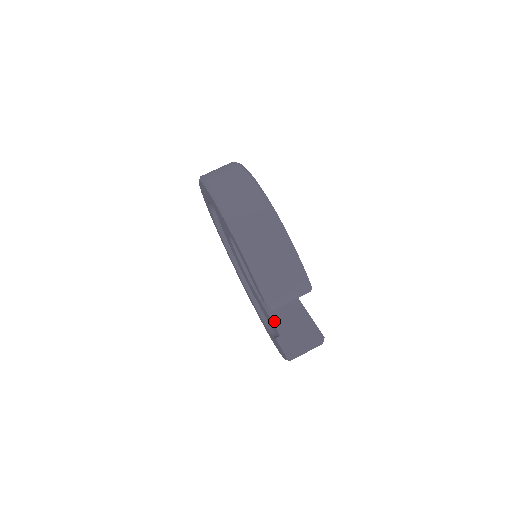
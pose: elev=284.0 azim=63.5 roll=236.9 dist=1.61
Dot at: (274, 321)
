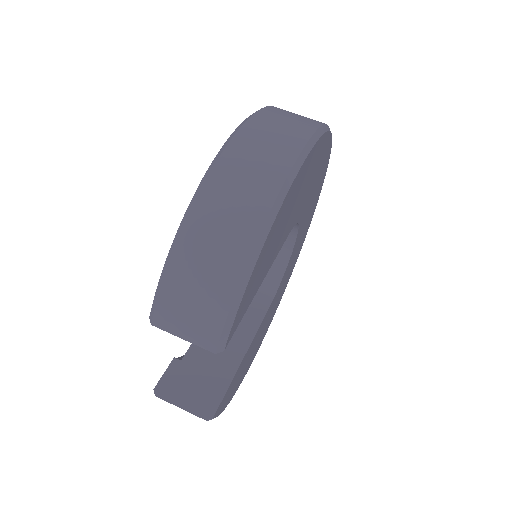
Dot at: occluded
